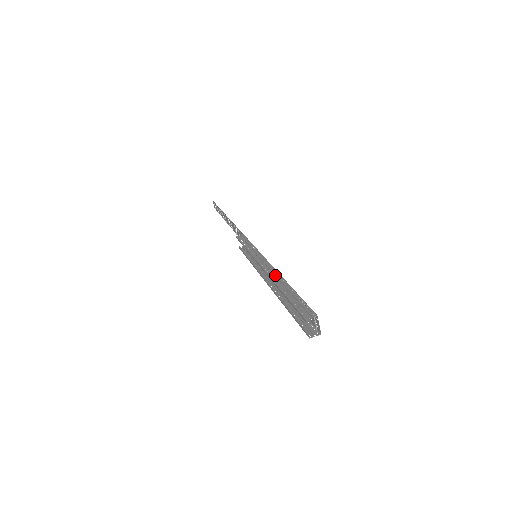
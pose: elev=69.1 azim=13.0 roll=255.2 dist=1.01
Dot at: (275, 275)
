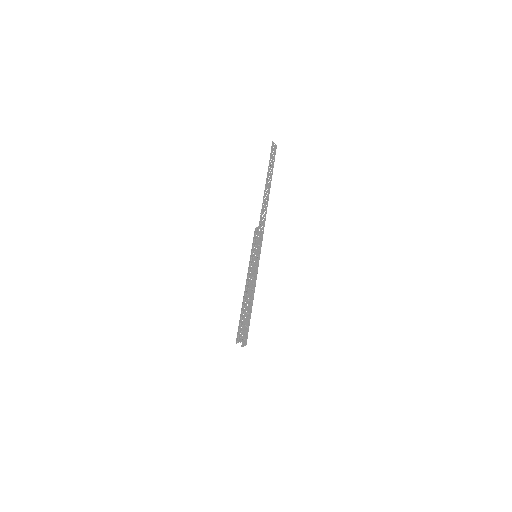
Dot at: (246, 293)
